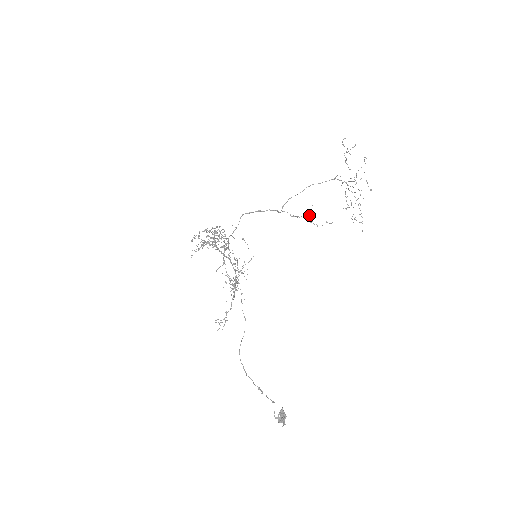
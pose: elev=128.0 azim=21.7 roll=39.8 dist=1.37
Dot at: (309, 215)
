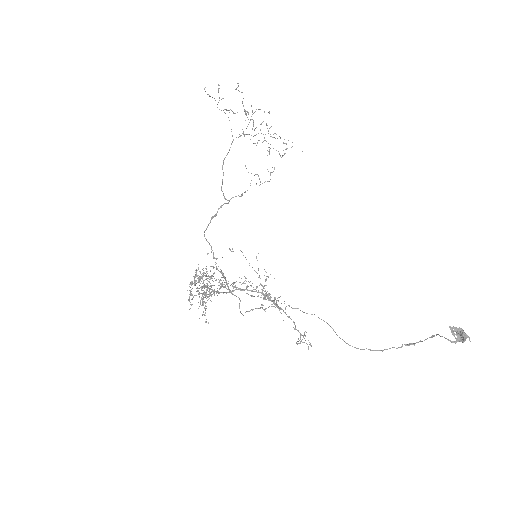
Dot at: occluded
